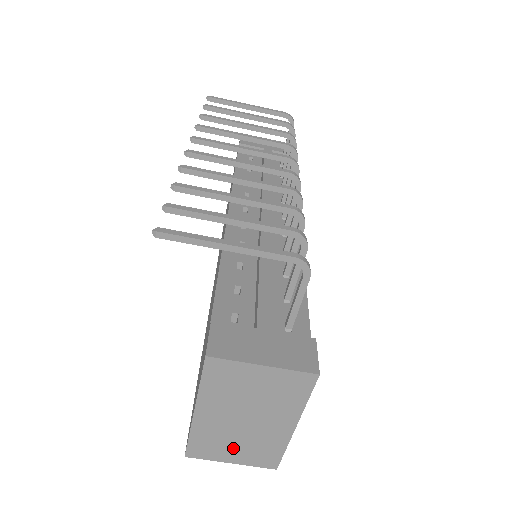
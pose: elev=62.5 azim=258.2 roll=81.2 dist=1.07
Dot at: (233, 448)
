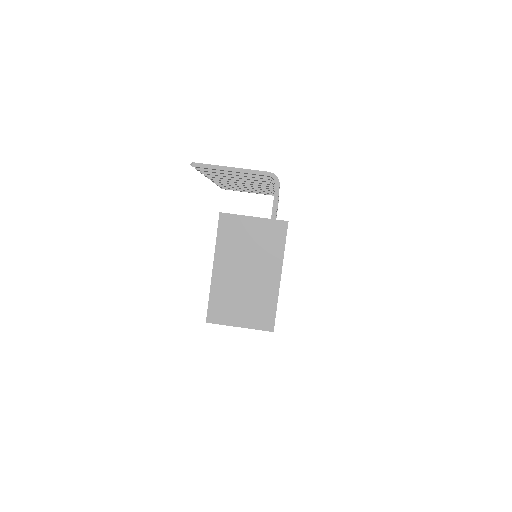
Dot at: (240, 307)
